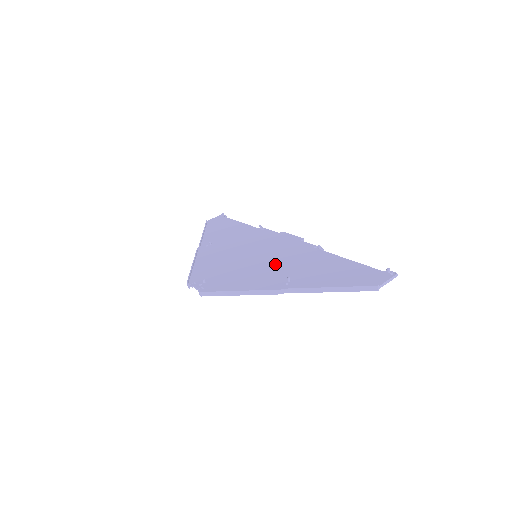
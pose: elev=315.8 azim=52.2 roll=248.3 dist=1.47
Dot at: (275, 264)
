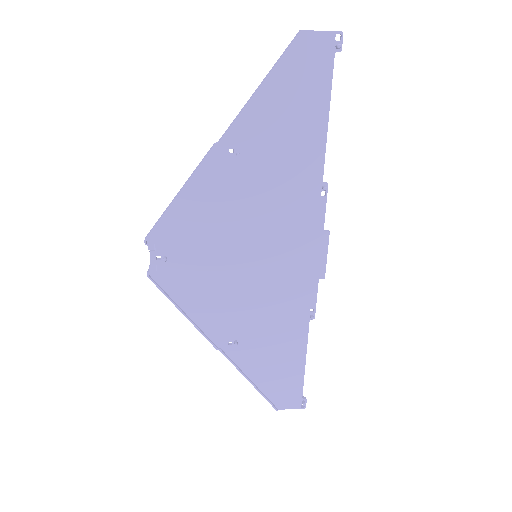
Dot at: (255, 208)
